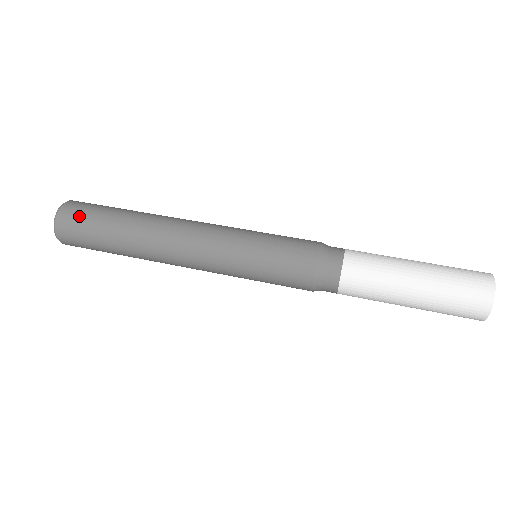
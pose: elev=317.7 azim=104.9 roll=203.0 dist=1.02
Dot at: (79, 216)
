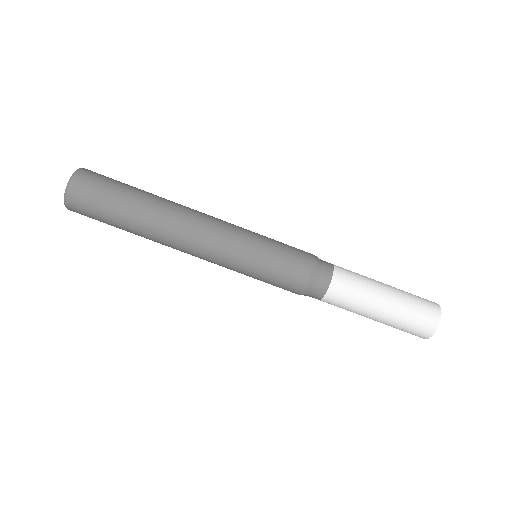
Dot at: occluded
